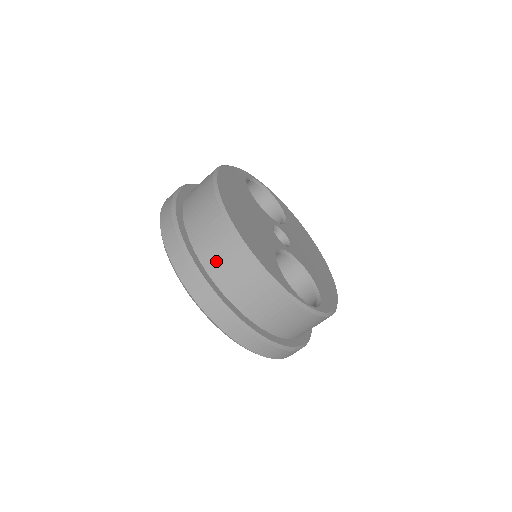
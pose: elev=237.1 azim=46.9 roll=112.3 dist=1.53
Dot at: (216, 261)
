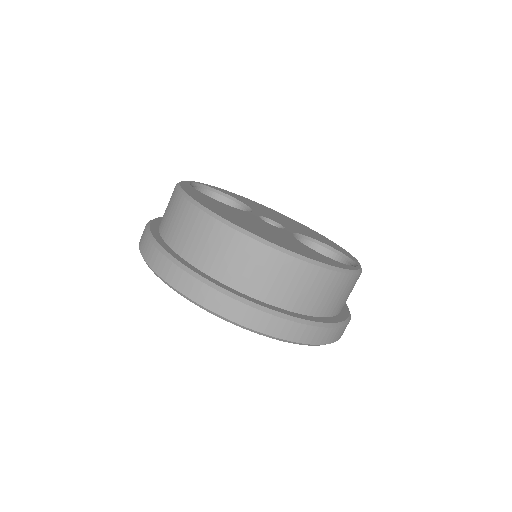
Dot at: (286, 293)
